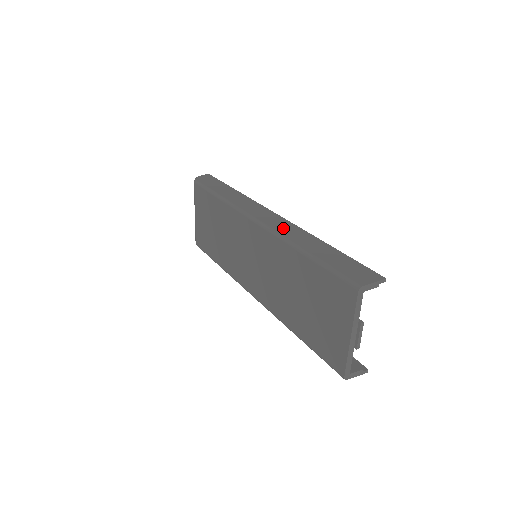
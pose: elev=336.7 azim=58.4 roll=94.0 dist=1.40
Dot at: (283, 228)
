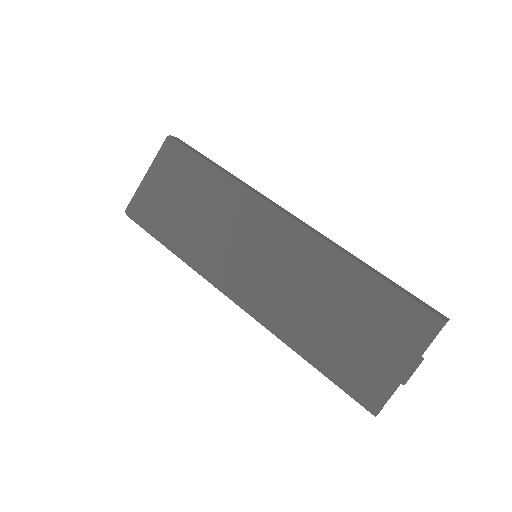
Dot at: (323, 236)
